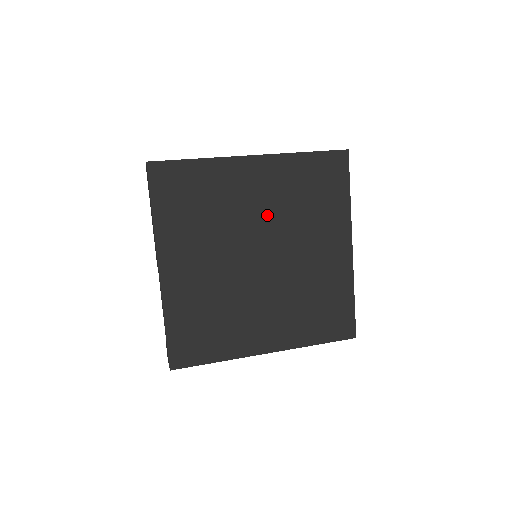
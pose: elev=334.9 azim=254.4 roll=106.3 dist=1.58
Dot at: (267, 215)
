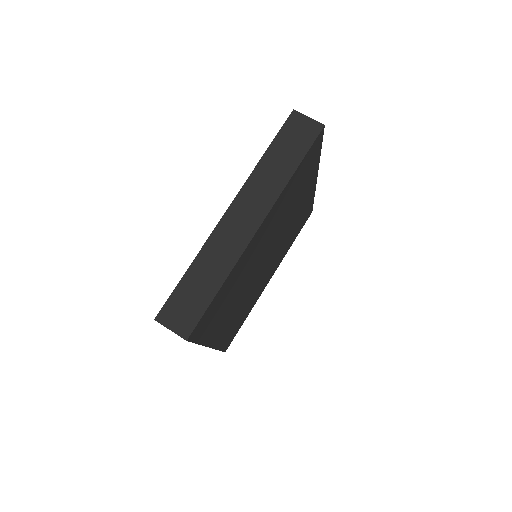
Dot at: (269, 239)
